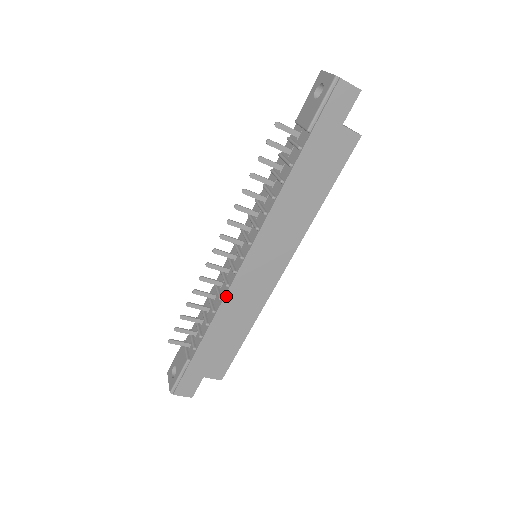
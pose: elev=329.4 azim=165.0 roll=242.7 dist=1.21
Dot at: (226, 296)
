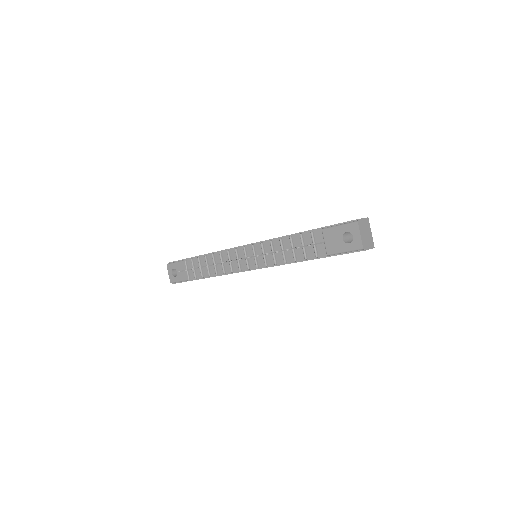
Dot at: occluded
